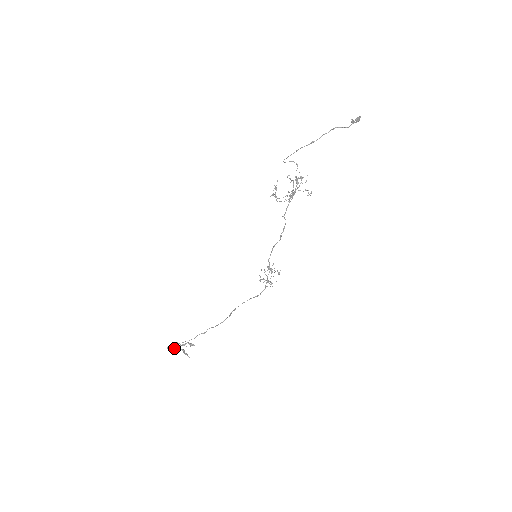
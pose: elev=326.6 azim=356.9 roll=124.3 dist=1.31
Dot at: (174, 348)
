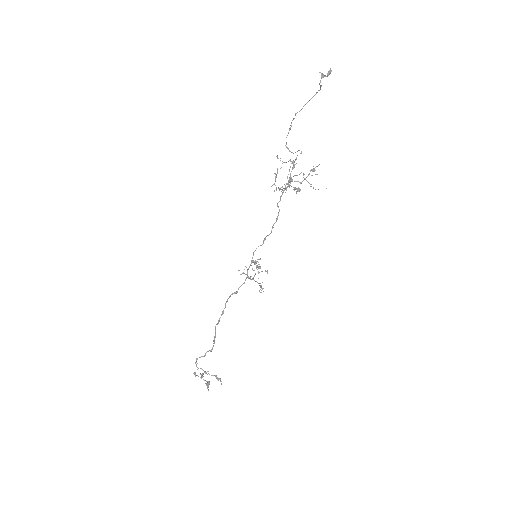
Dot at: (201, 376)
